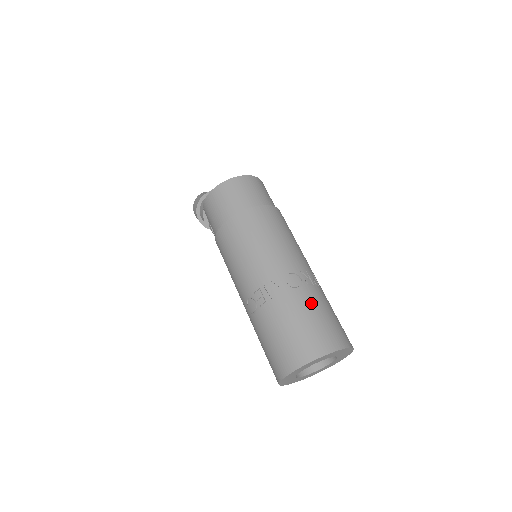
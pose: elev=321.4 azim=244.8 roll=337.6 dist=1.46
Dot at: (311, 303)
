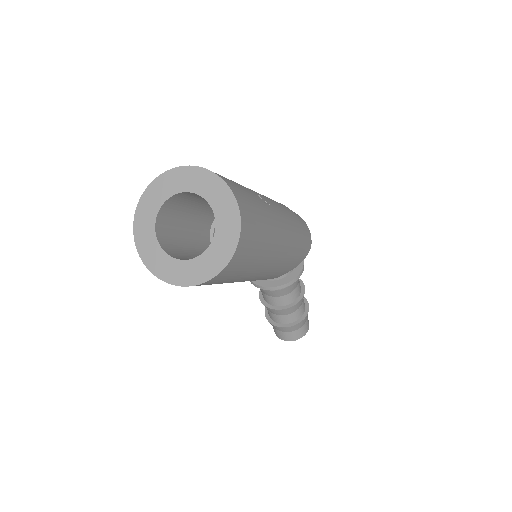
Dot at: occluded
